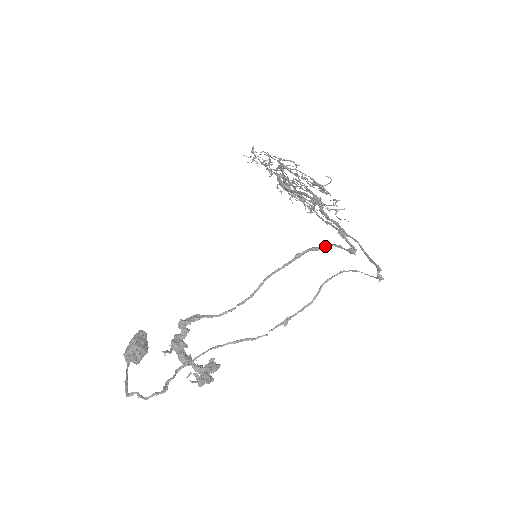
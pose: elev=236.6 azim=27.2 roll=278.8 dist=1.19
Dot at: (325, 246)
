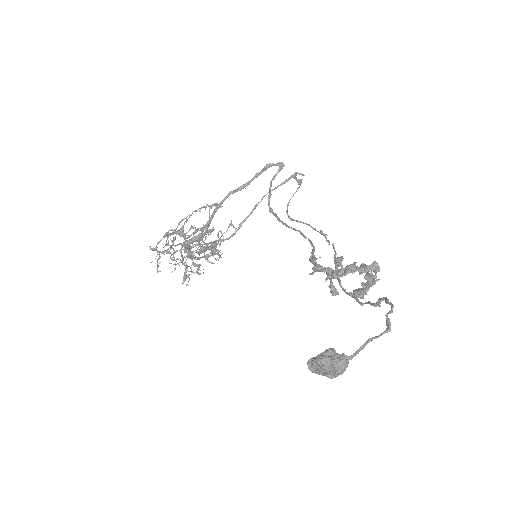
Dot at: (270, 187)
